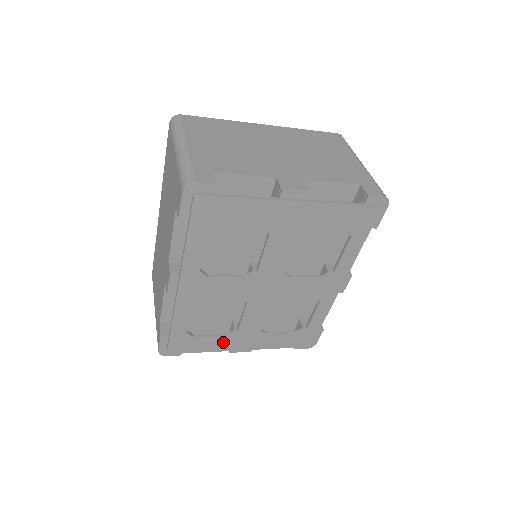
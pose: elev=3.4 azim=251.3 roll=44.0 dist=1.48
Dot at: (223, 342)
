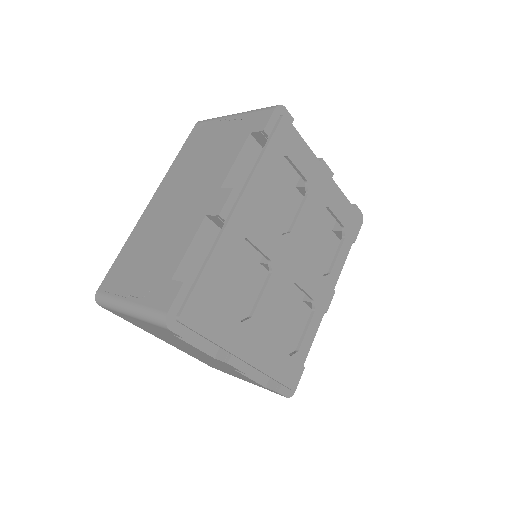
Dot at: (233, 331)
